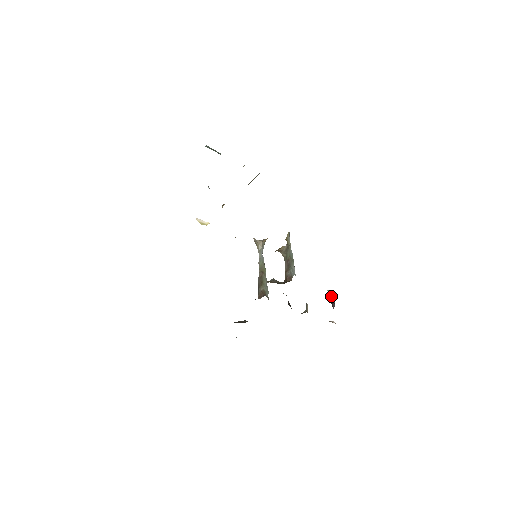
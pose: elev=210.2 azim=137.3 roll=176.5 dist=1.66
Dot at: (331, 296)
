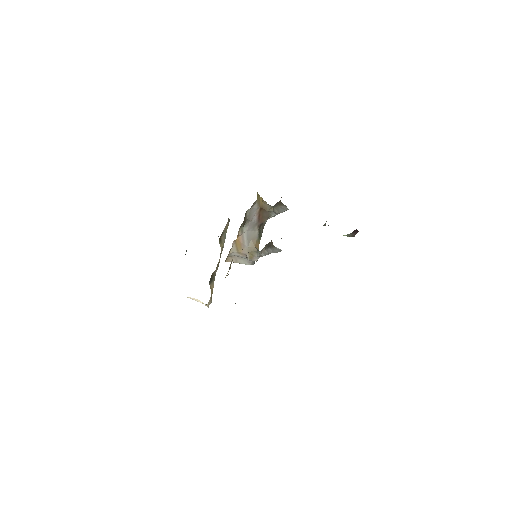
Dot at: (349, 234)
